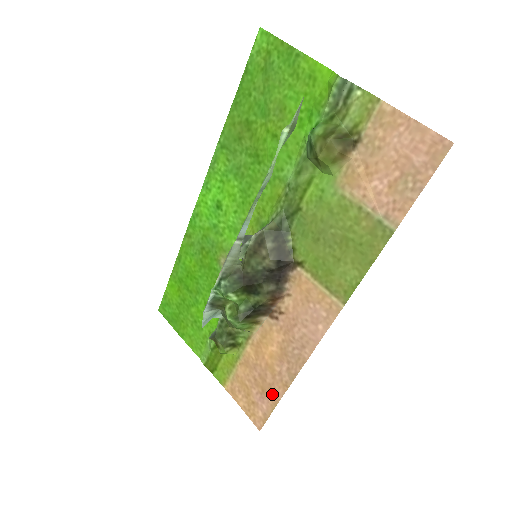
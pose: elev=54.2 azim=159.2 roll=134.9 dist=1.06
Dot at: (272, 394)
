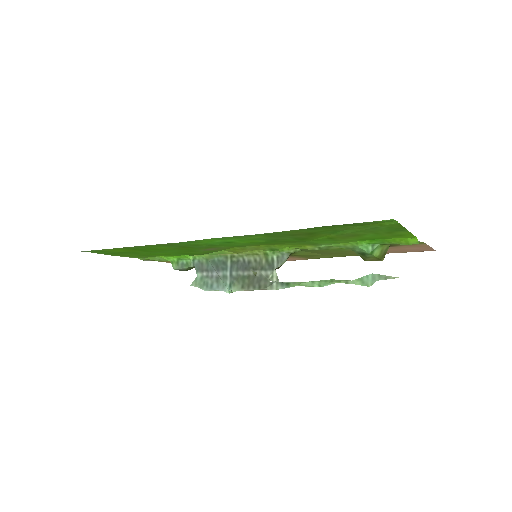
Dot at: occluded
